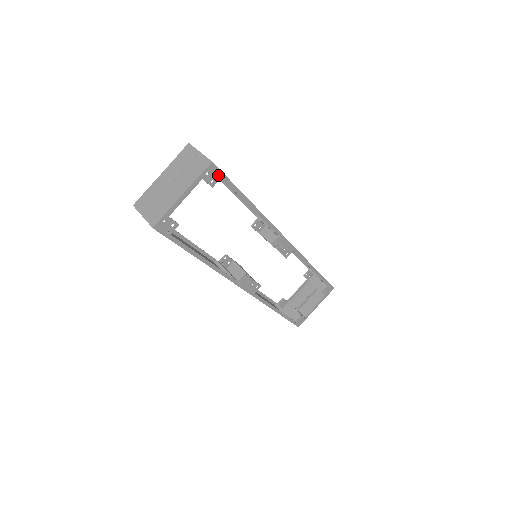
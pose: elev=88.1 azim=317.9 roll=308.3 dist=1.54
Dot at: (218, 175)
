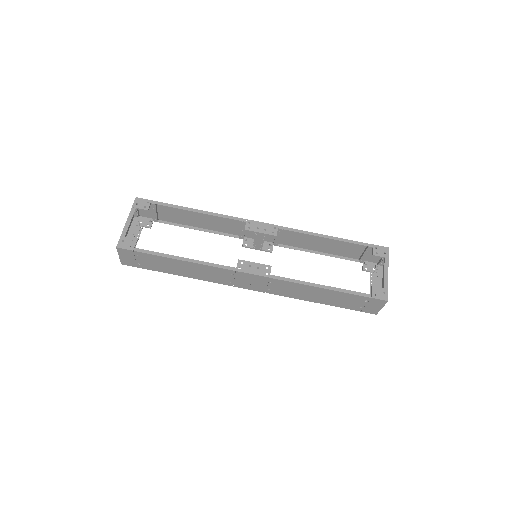
Dot at: occluded
